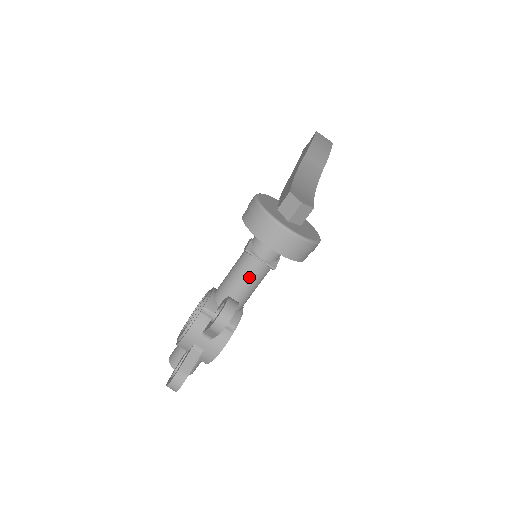
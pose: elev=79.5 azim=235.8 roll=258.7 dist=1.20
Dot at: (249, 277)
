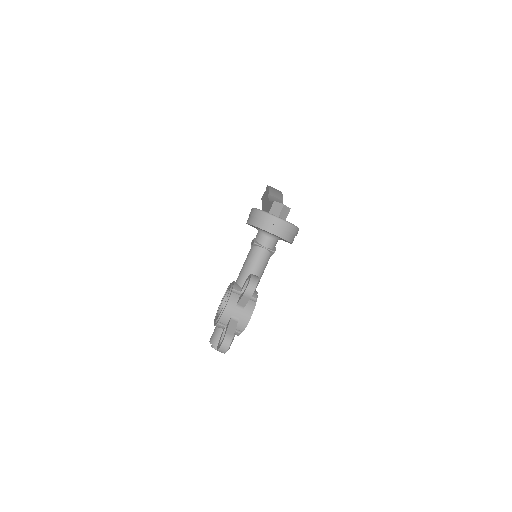
Dot at: (259, 262)
